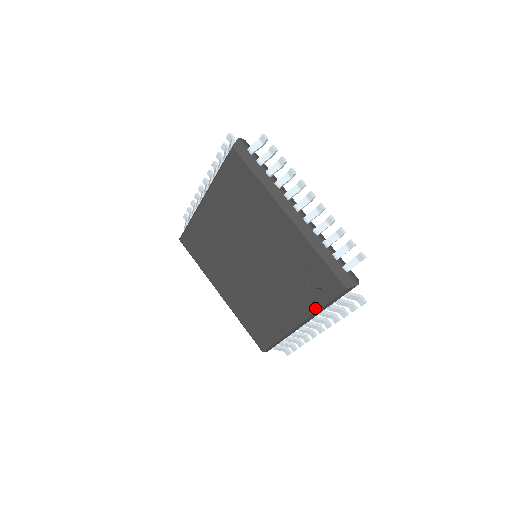
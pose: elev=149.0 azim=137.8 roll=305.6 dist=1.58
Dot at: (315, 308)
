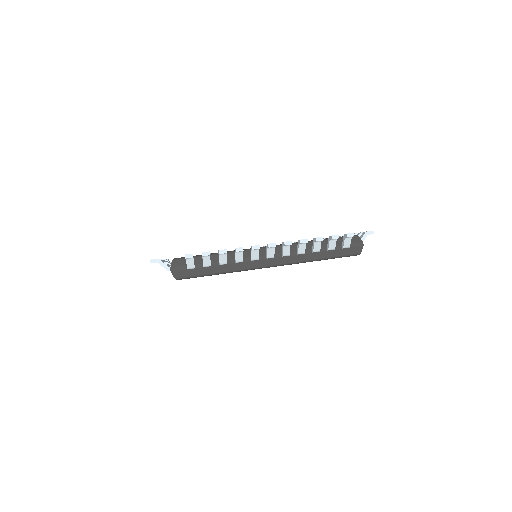
Dot at: occluded
